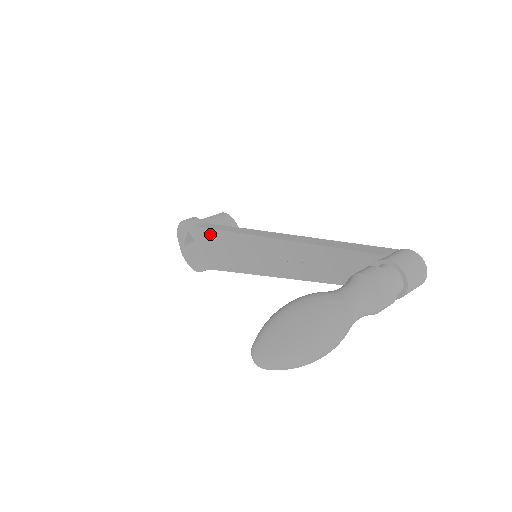
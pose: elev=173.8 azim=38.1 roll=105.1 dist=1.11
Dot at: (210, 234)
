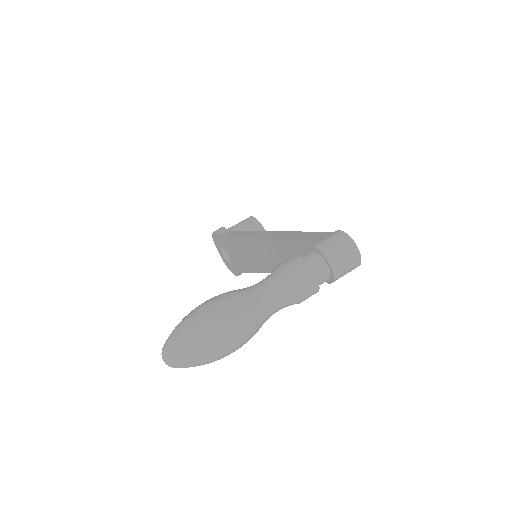
Dot at: (229, 241)
